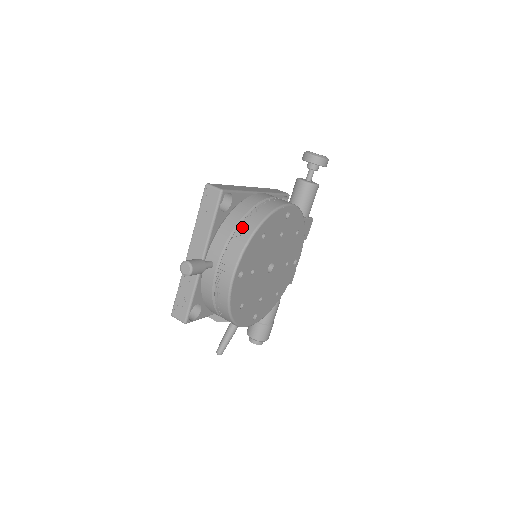
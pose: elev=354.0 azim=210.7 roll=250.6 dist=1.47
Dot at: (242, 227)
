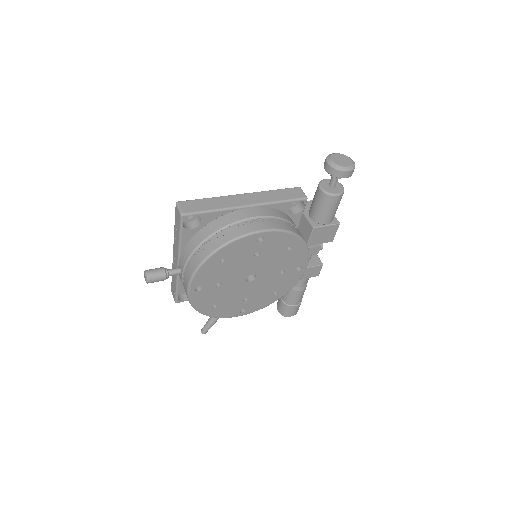
Dot at: (200, 250)
